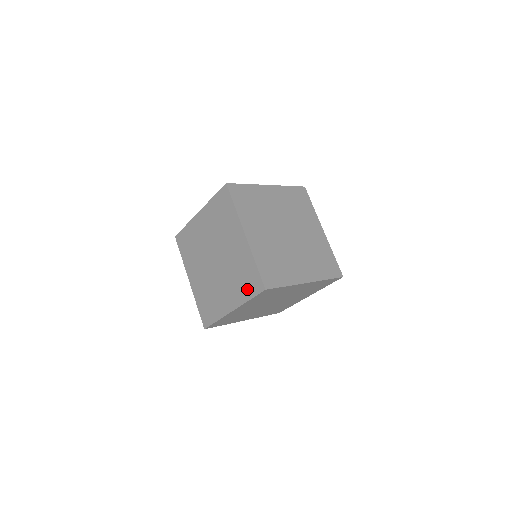
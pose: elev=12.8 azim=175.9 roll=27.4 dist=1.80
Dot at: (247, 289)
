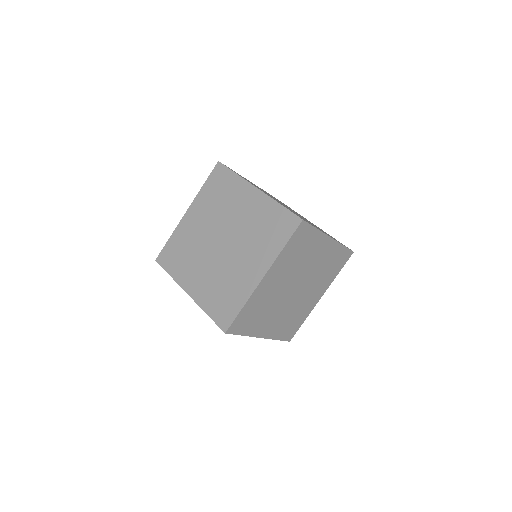
Dot at: occluded
